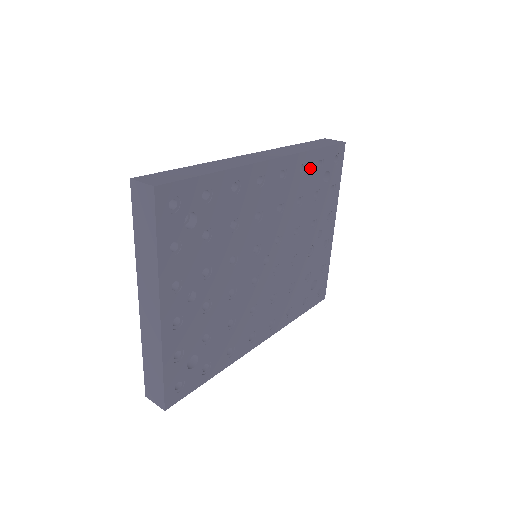
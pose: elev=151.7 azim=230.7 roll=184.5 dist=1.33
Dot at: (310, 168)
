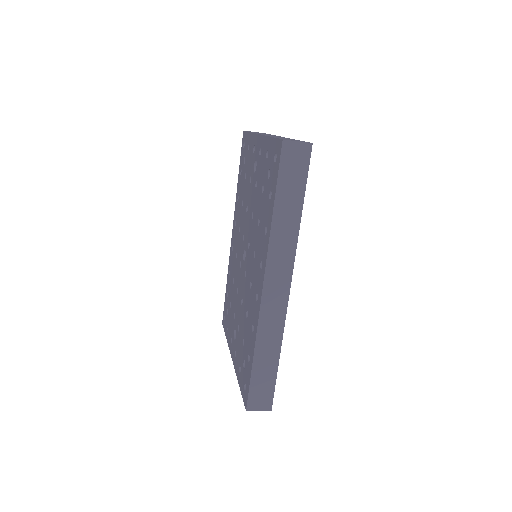
Dot at: occluded
